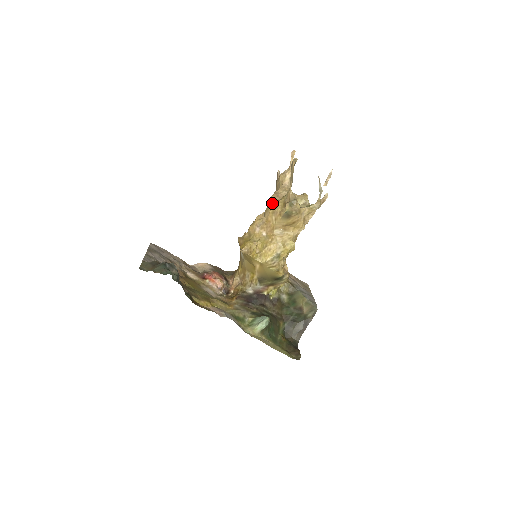
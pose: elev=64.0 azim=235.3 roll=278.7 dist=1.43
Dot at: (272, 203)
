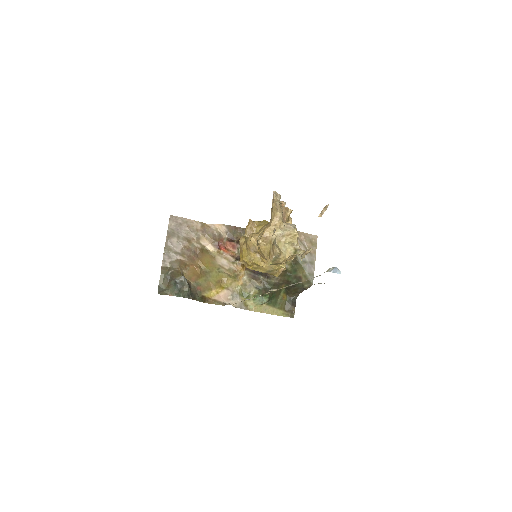
Dot at: (260, 247)
